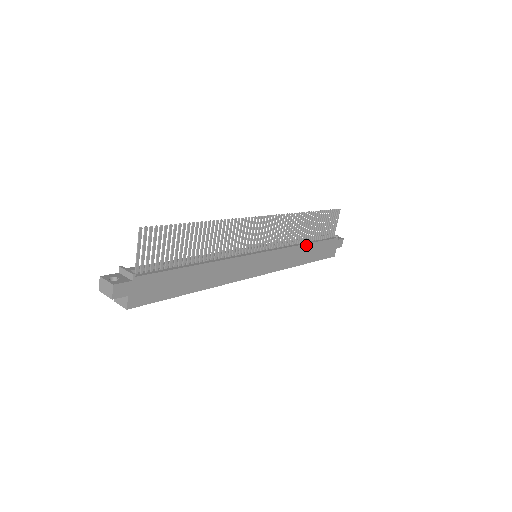
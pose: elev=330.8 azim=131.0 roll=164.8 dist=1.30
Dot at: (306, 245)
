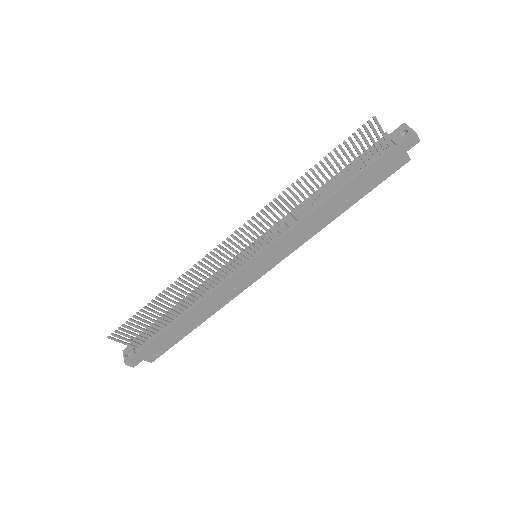
Dot at: (327, 201)
